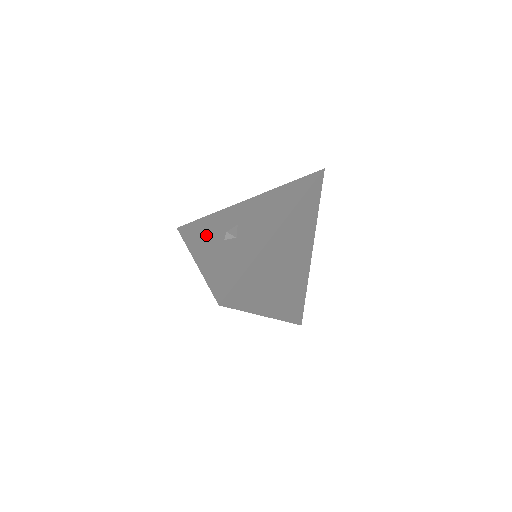
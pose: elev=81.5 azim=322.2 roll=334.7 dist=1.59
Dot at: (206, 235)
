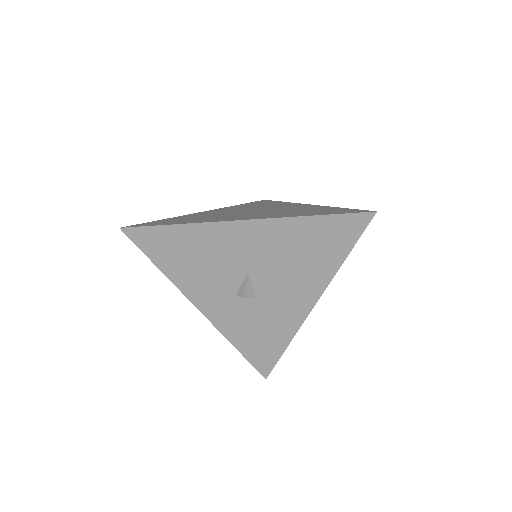
Dot at: (198, 273)
